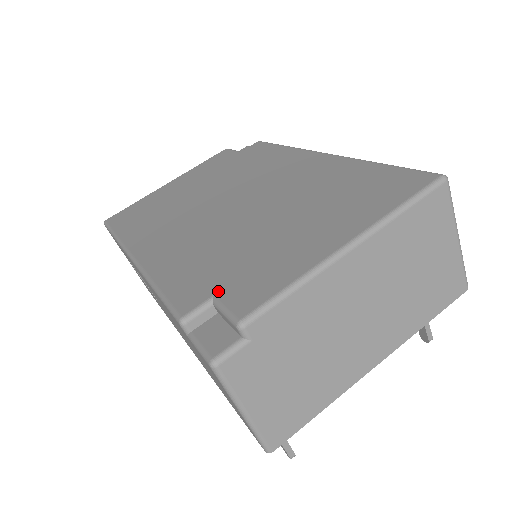
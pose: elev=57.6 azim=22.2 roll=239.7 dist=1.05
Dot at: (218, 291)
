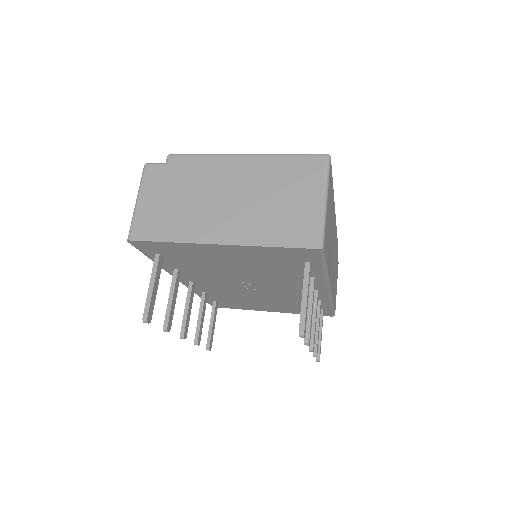
Dot at: occluded
